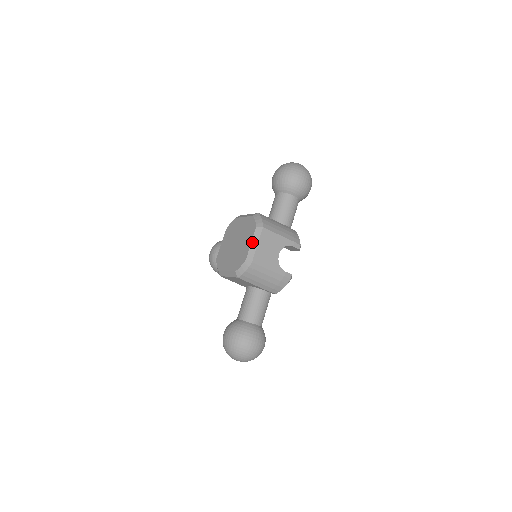
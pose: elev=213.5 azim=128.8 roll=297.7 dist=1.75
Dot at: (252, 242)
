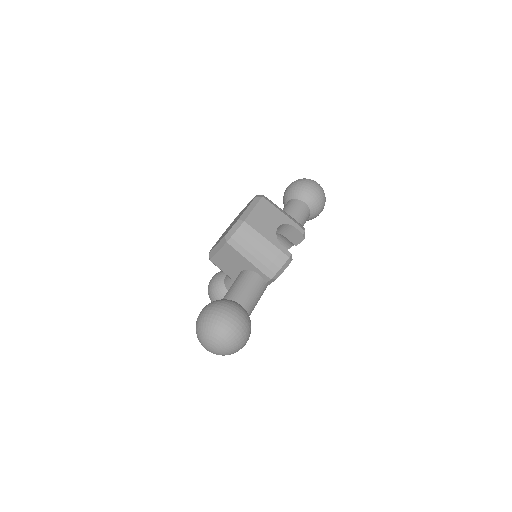
Dot at: (248, 207)
